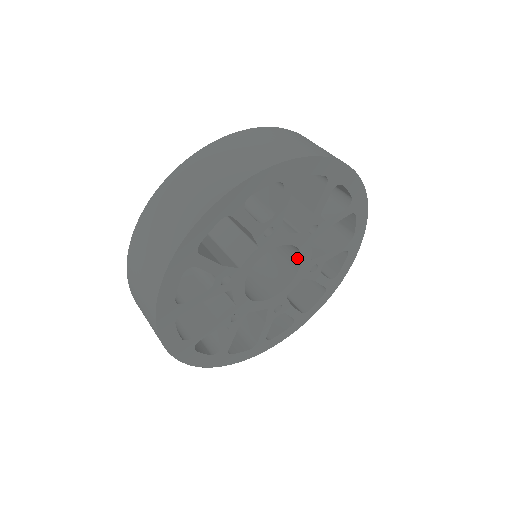
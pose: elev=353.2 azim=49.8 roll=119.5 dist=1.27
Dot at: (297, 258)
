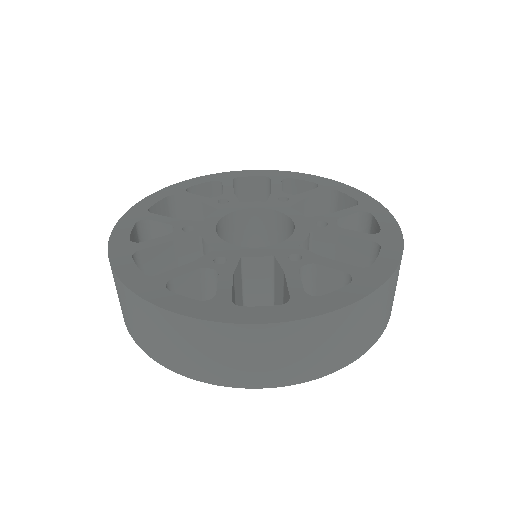
Dot at: occluded
